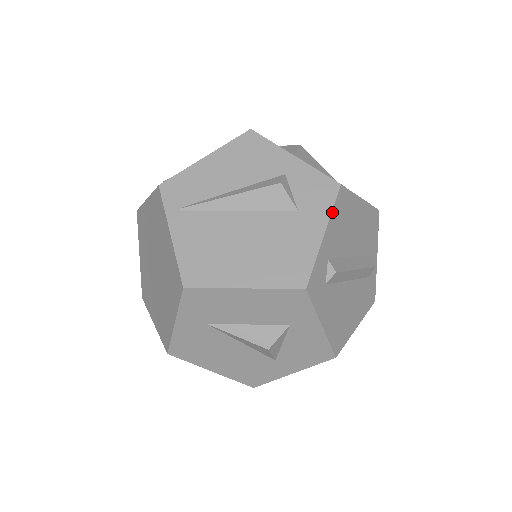
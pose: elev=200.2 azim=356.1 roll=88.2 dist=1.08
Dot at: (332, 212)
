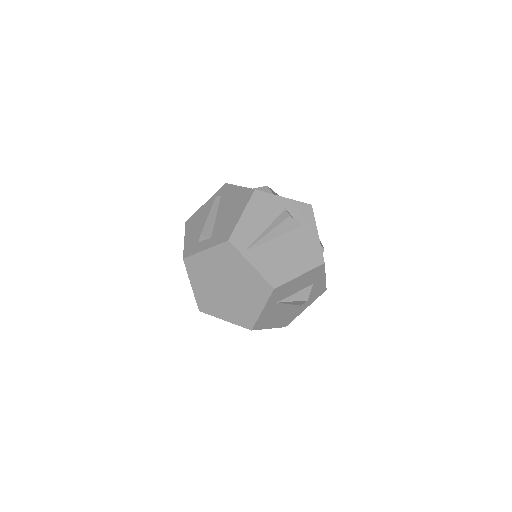
Dot at: (315, 221)
